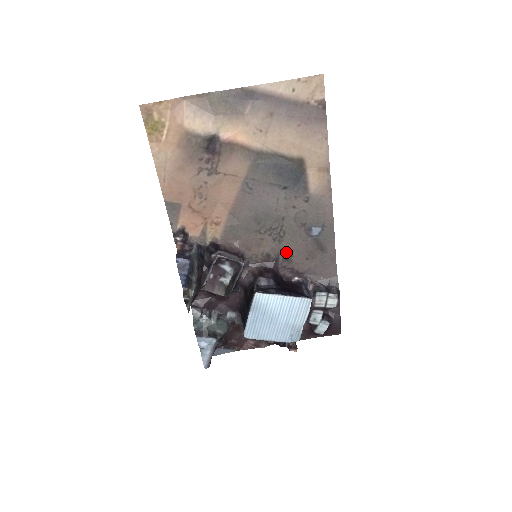
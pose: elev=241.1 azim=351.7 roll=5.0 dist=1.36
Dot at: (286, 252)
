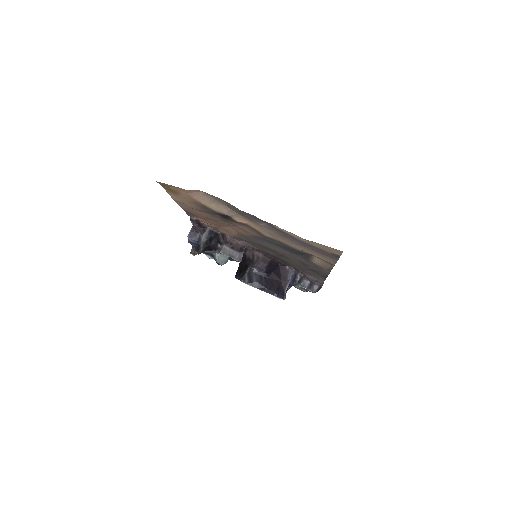
Dot at: (285, 260)
